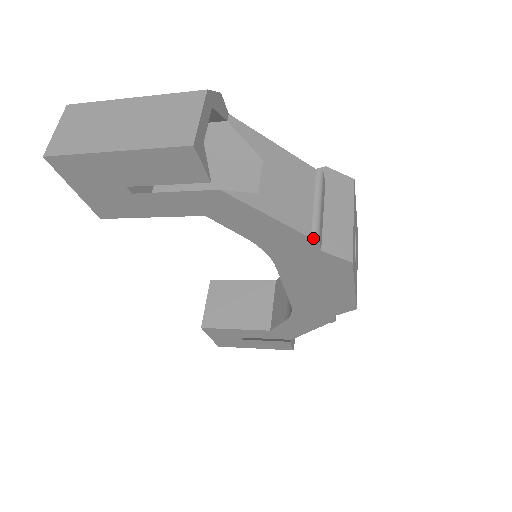
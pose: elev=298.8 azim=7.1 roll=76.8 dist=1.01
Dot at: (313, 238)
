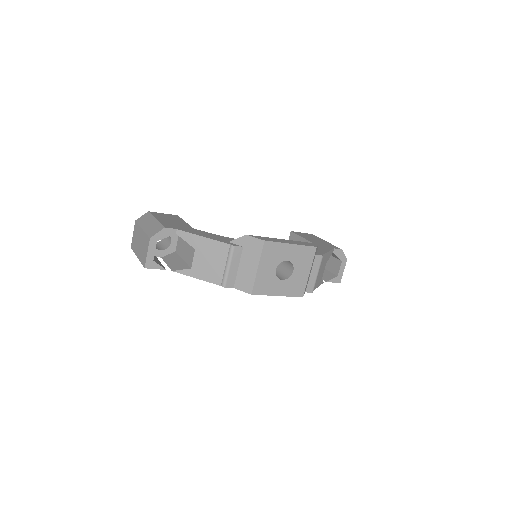
Dot at: (222, 286)
